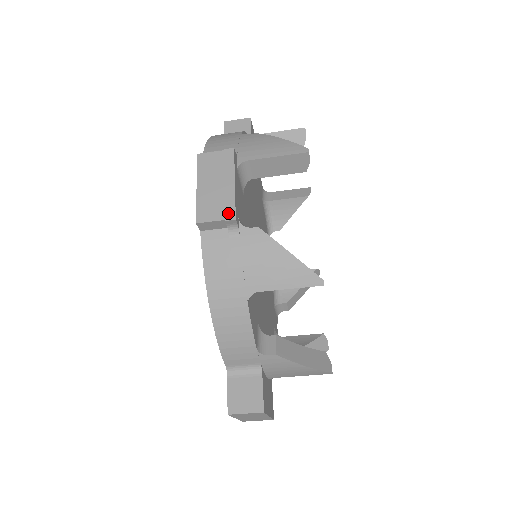
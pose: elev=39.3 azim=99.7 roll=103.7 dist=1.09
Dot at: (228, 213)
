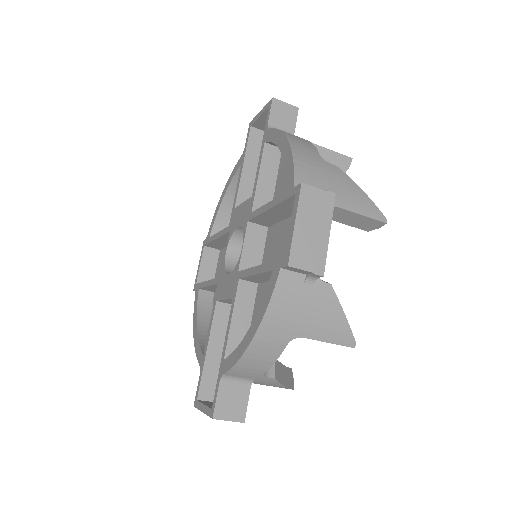
Dot at: (319, 267)
